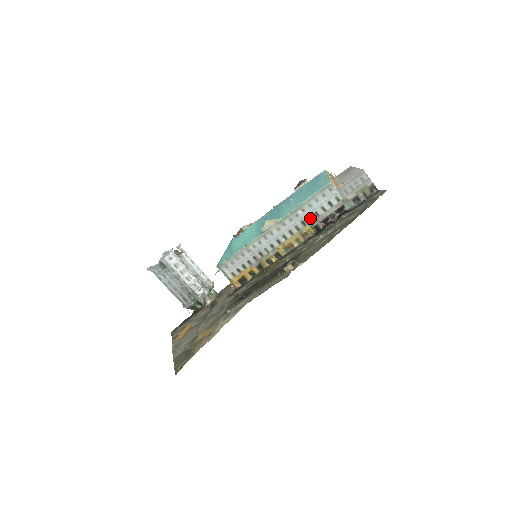
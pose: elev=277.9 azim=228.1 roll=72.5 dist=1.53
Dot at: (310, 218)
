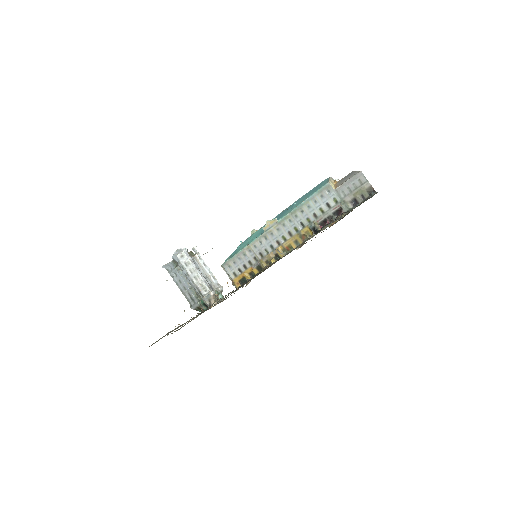
Dot at: (309, 219)
